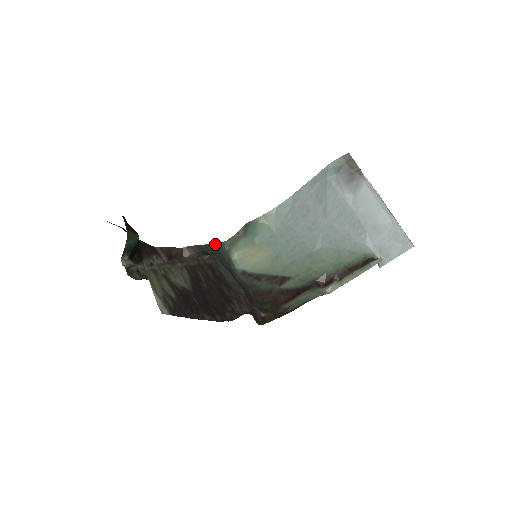
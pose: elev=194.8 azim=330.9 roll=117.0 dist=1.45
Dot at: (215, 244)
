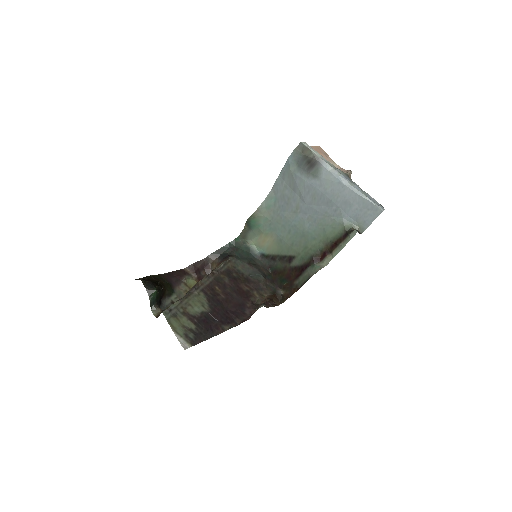
Dot at: (231, 242)
